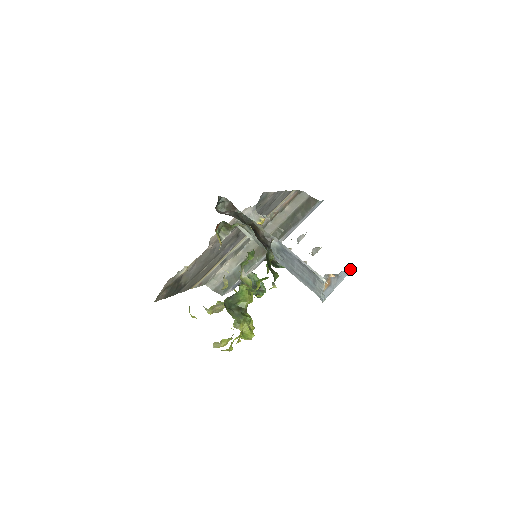
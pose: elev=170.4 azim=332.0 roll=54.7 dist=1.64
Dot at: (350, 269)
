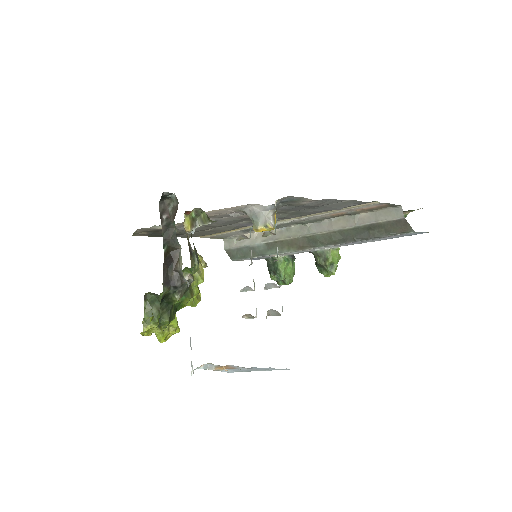
Dot at: occluded
